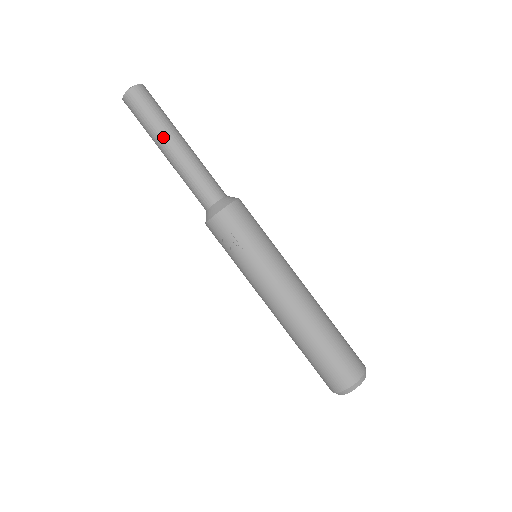
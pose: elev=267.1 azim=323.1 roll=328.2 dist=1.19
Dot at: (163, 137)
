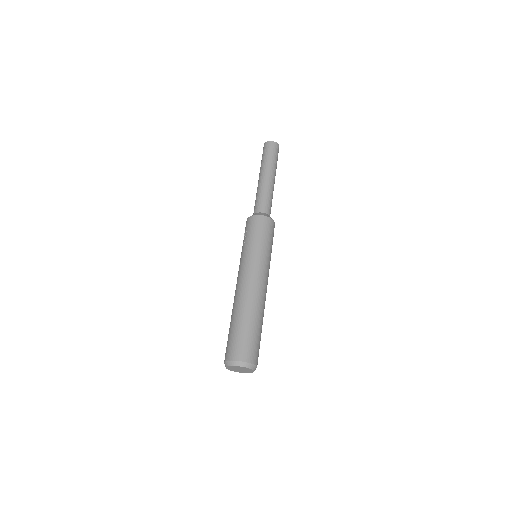
Dot at: (261, 170)
